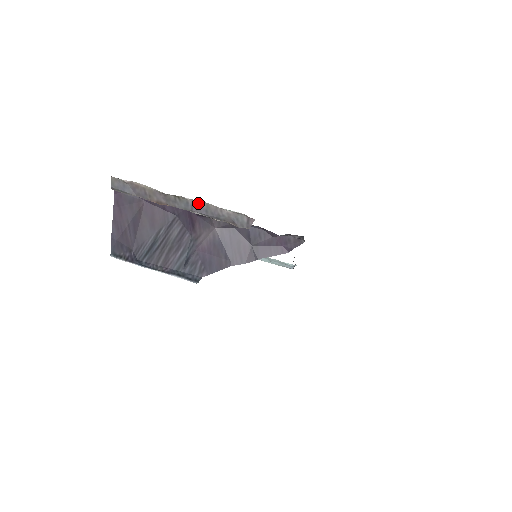
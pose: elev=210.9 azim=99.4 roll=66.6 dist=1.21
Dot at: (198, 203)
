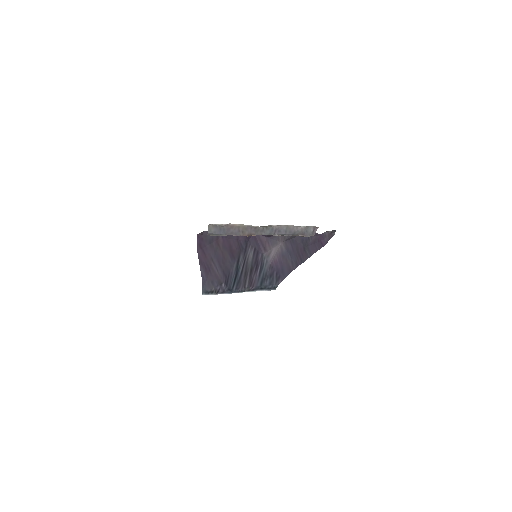
Dot at: (280, 227)
